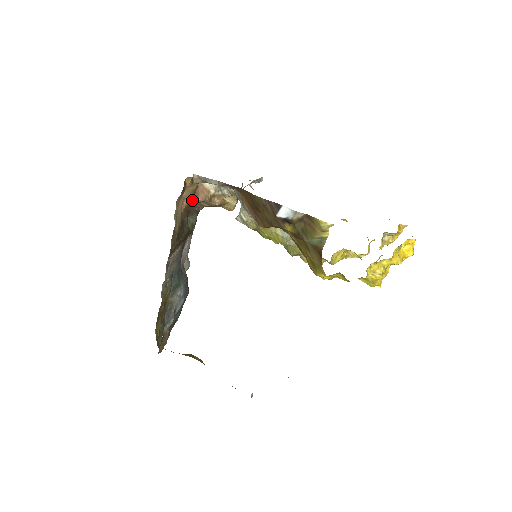
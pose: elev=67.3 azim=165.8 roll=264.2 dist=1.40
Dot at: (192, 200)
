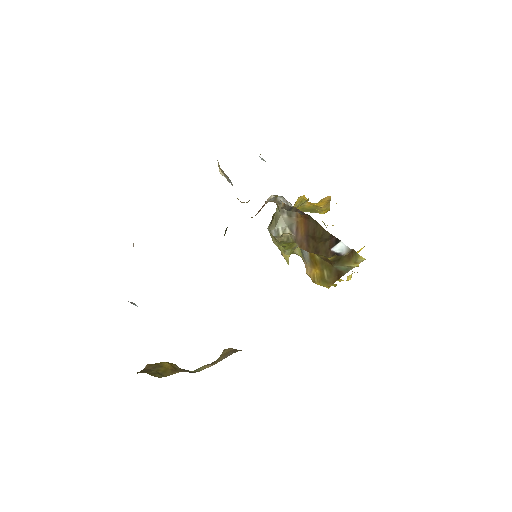
Dot at: occluded
